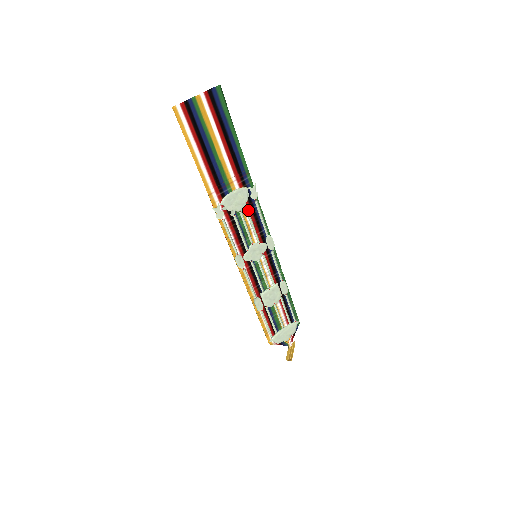
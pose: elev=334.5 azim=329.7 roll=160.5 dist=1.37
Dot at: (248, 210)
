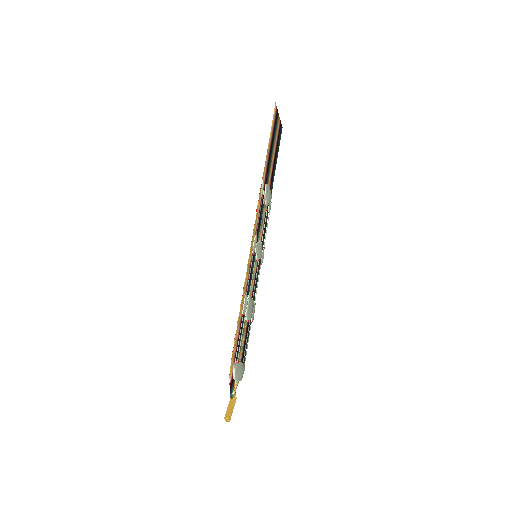
Dot at: occluded
